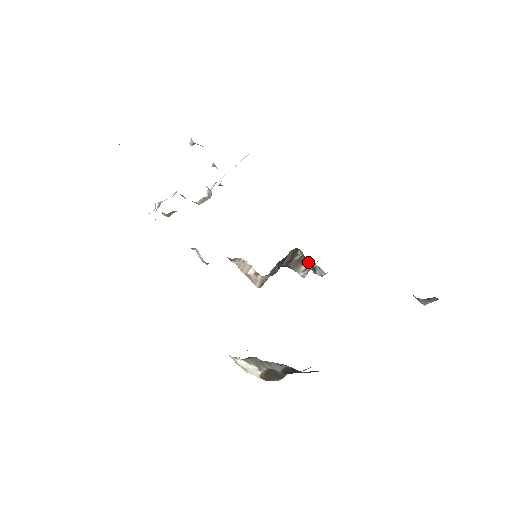
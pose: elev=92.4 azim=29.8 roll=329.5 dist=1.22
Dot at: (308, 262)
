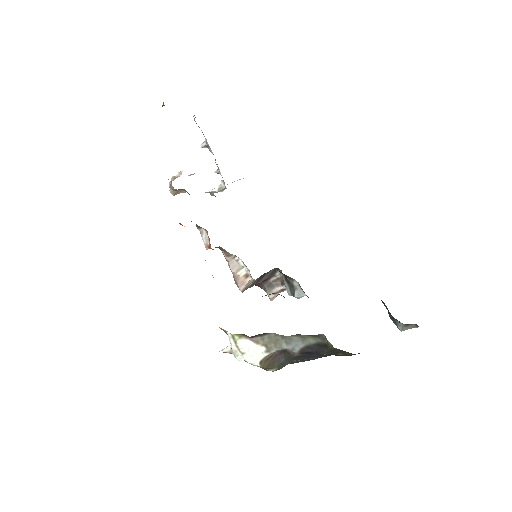
Dot at: (291, 281)
